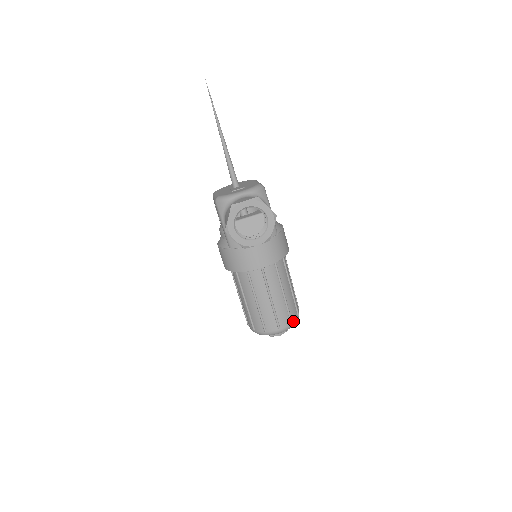
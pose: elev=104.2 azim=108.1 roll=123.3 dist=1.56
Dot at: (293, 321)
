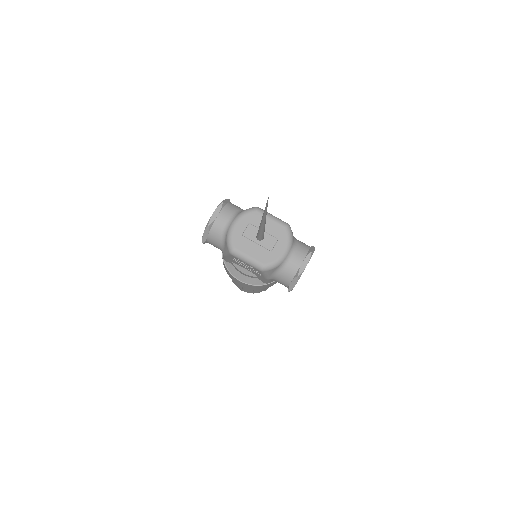
Dot at: occluded
